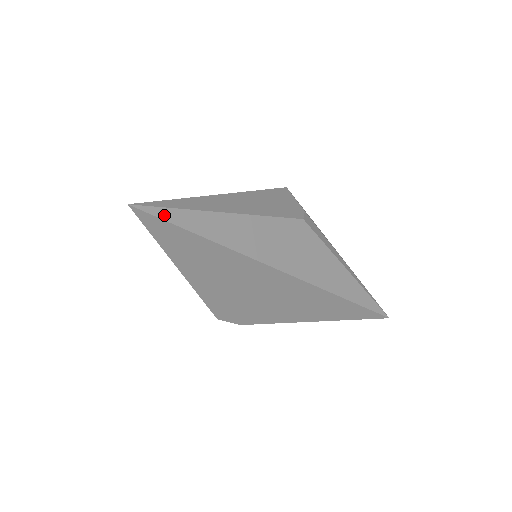
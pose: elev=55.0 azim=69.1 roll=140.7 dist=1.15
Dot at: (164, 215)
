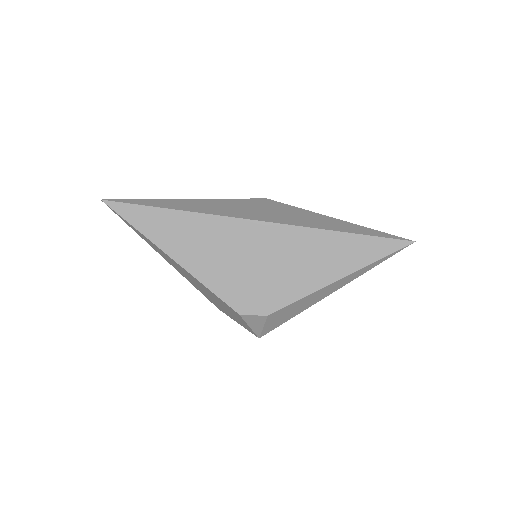
Dot at: (130, 202)
